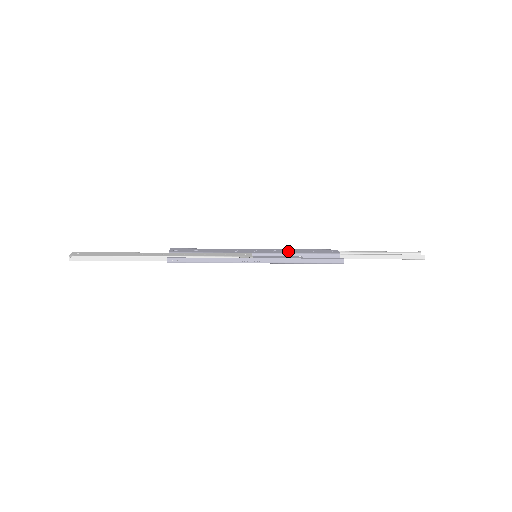
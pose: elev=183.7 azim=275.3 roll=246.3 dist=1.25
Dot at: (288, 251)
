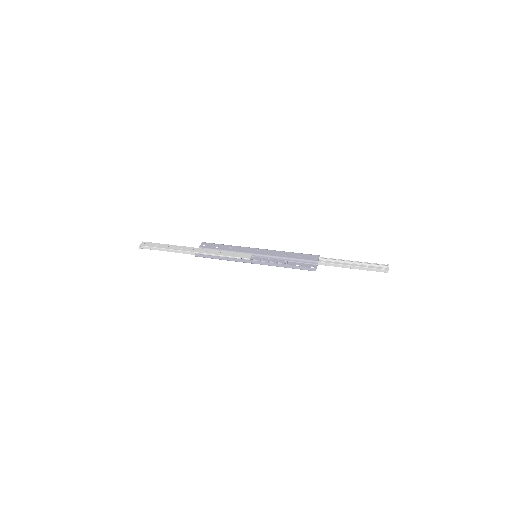
Dot at: (280, 254)
